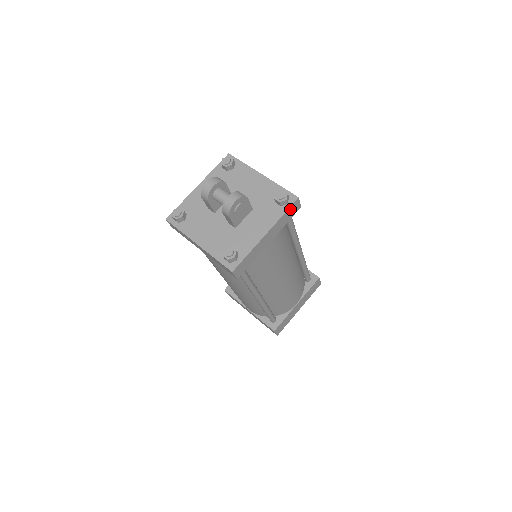
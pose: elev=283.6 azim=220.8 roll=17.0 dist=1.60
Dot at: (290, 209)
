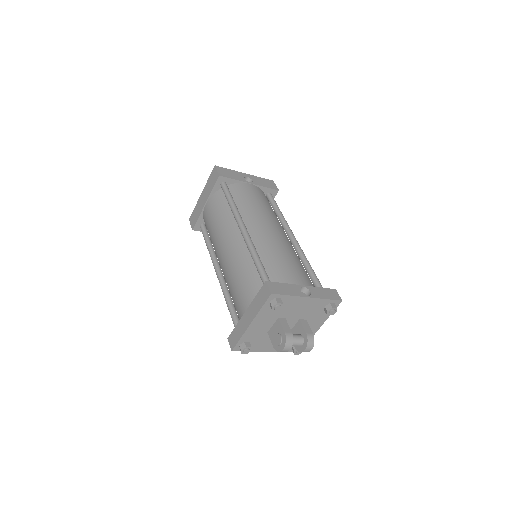
Dot at: occluded
